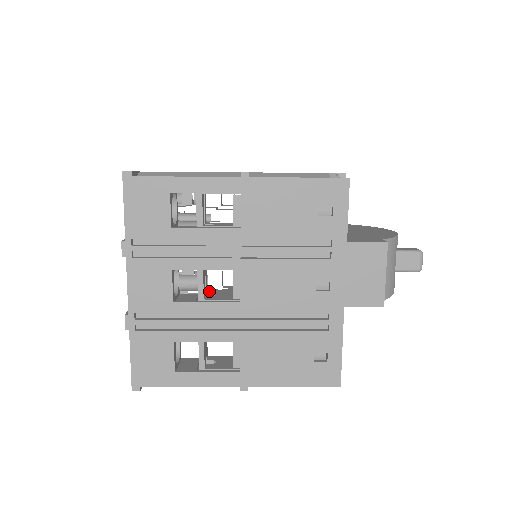
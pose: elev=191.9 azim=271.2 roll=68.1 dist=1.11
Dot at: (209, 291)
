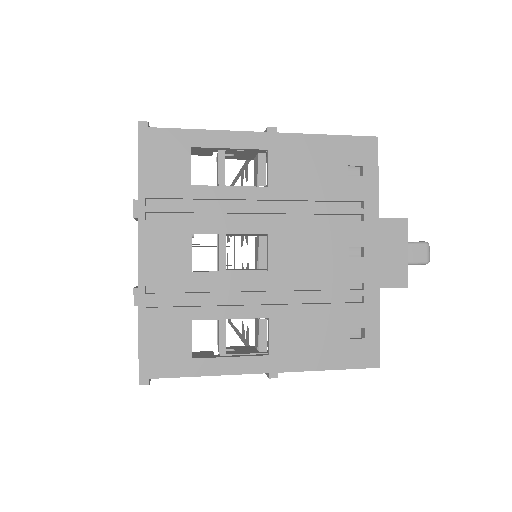
Dot at: occluded
